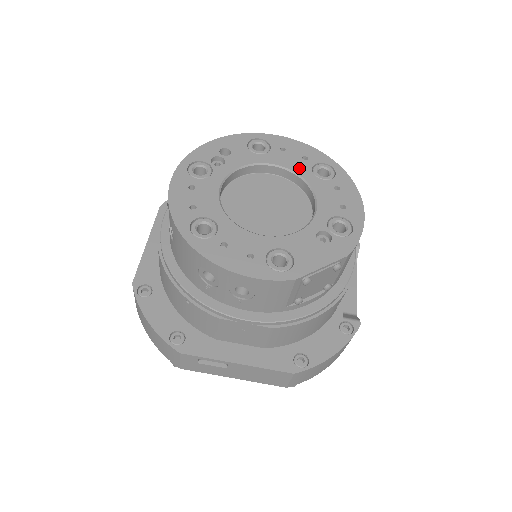
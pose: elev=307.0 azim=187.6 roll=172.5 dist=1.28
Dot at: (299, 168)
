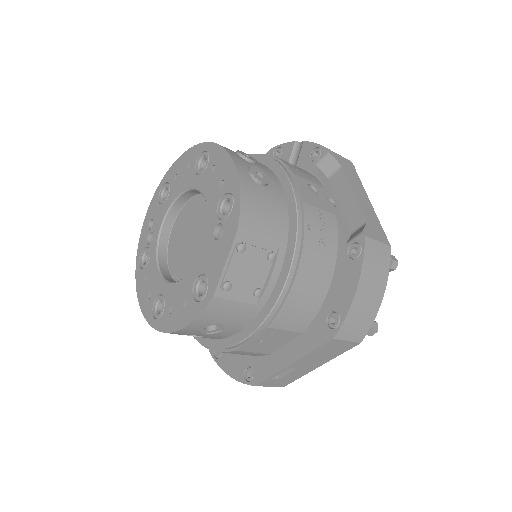
Dot at: (188, 182)
